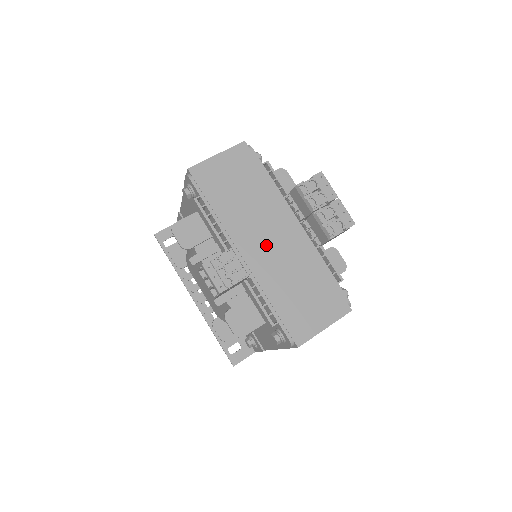
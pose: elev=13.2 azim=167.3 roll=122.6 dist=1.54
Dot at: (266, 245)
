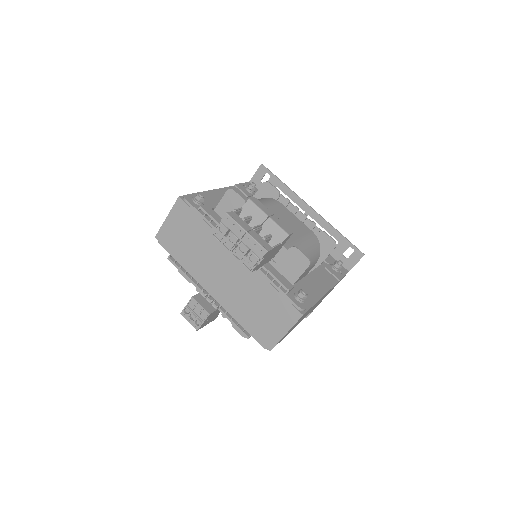
Dot at: (223, 278)
